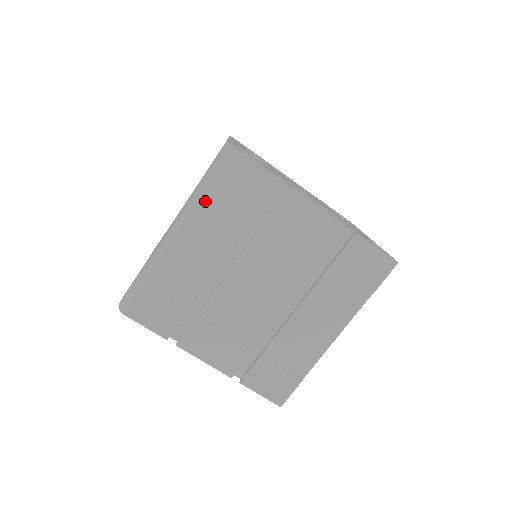
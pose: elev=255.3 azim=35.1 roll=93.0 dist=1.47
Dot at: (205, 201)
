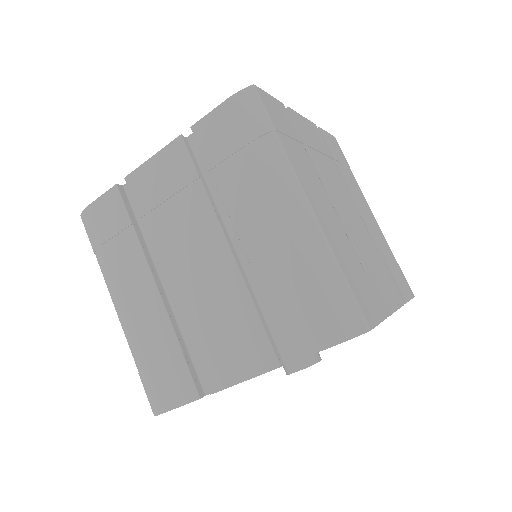
Dot at: (288, 152)
